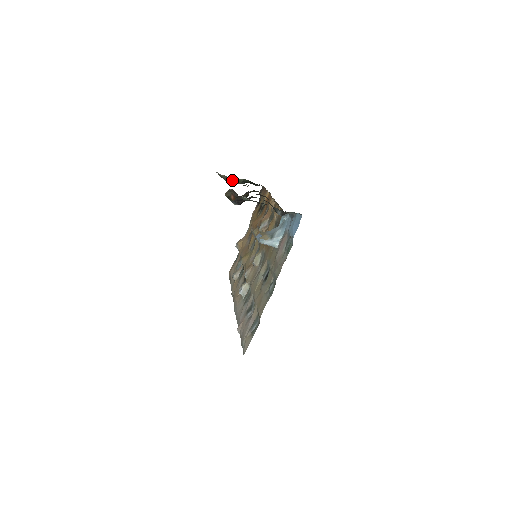
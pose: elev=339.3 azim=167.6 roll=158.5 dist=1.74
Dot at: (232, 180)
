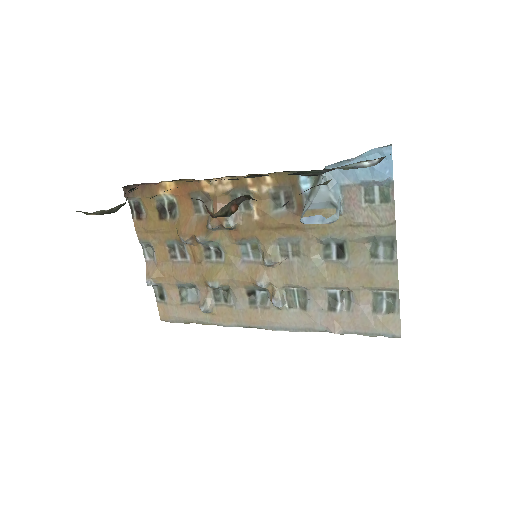
Dot at: occluded
